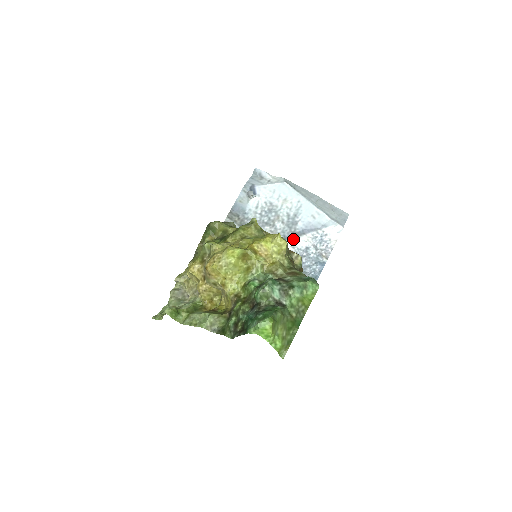
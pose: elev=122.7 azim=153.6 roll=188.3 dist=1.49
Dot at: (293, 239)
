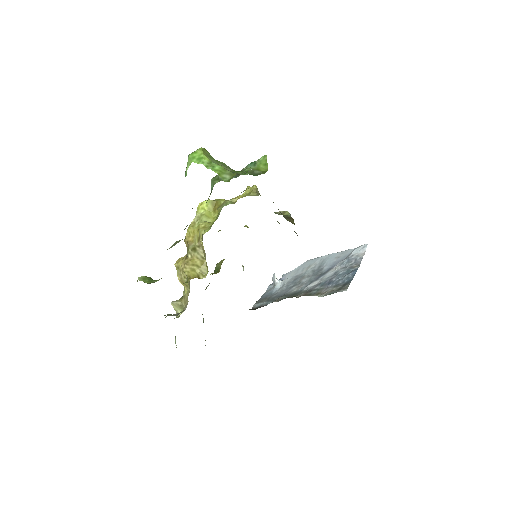
Dot at: (320, 277)
